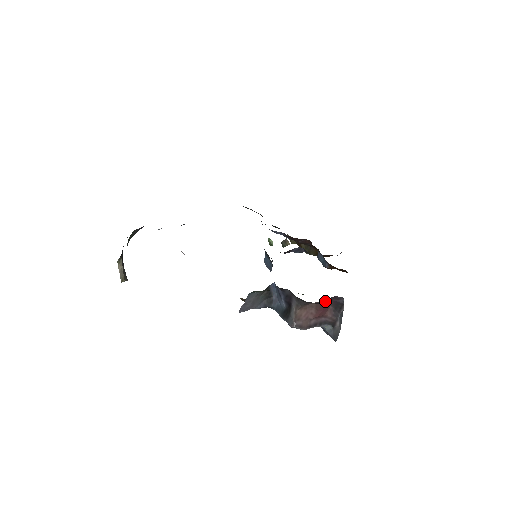
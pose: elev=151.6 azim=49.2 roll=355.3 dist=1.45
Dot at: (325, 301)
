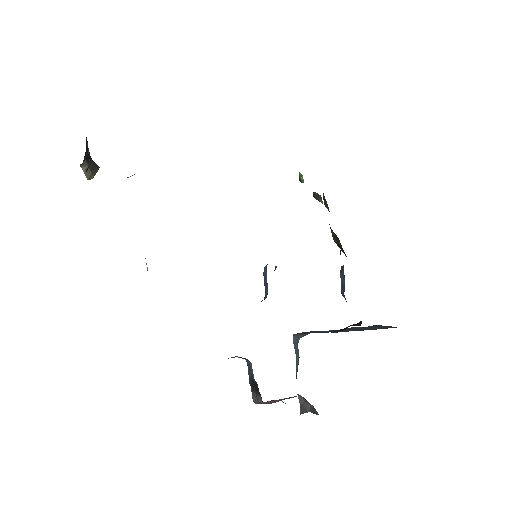
Dot at: occluded
